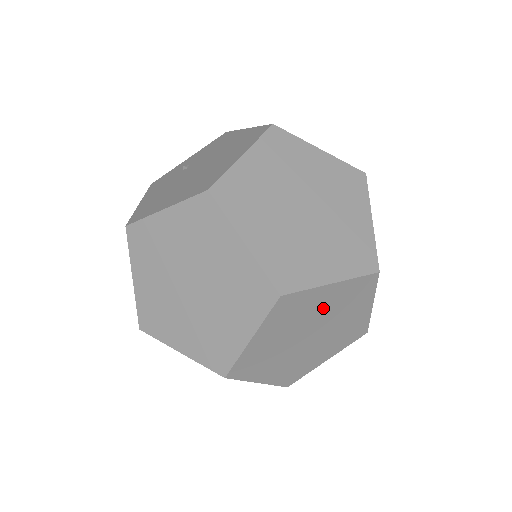
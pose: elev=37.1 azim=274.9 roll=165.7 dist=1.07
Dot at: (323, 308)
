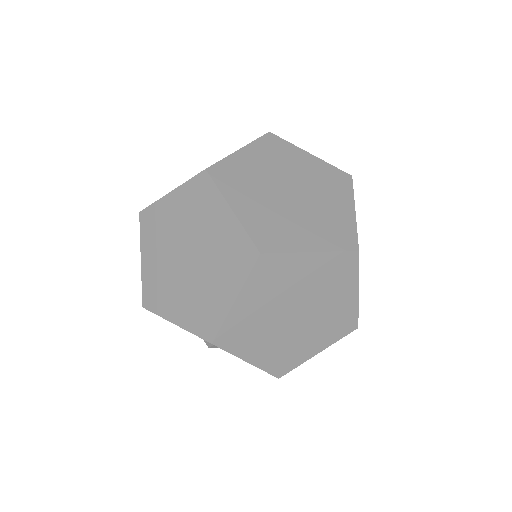
Dot at: (305, 281)
